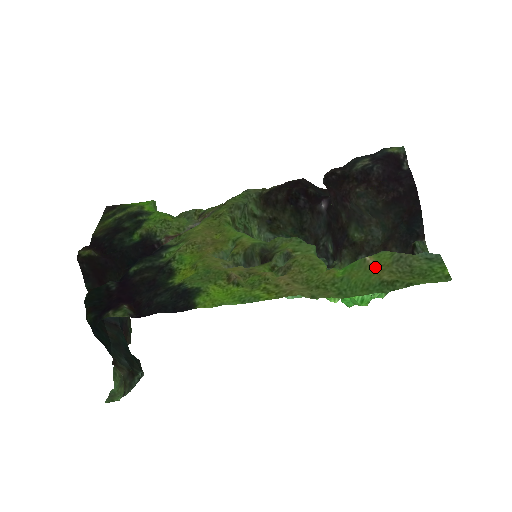
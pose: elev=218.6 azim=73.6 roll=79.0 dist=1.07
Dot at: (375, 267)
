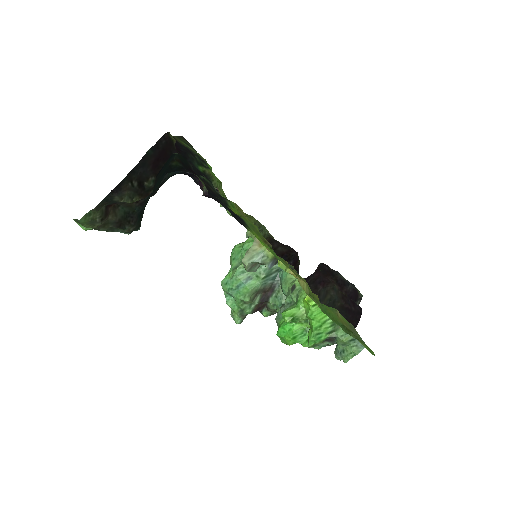
Dot at: (340, 318)
